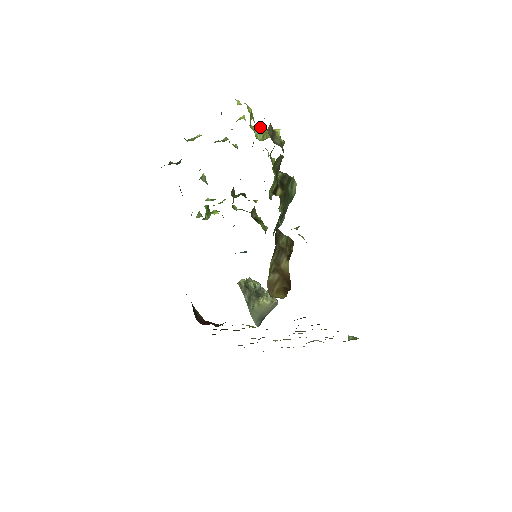
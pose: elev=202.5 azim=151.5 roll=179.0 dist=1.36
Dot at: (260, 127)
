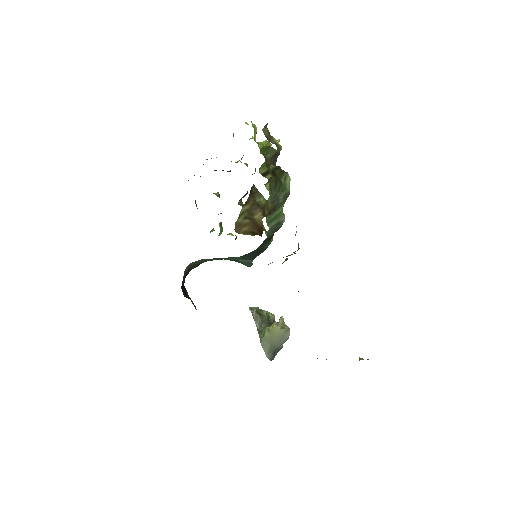
Dot at: (264, 142)
